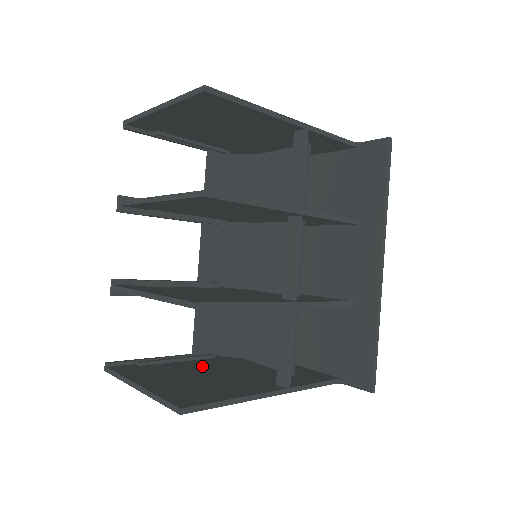
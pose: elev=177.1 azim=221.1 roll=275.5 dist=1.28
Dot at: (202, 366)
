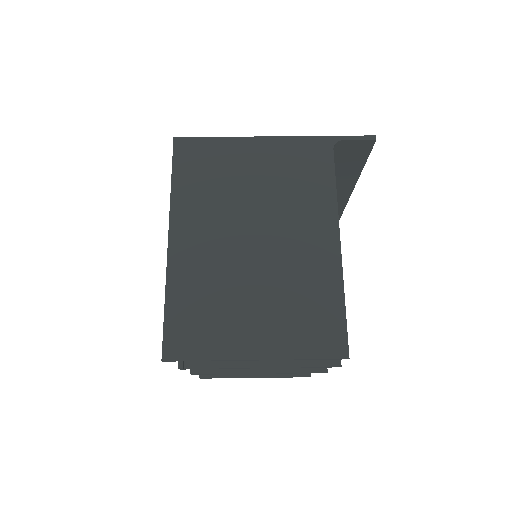
Dot at: occluded
